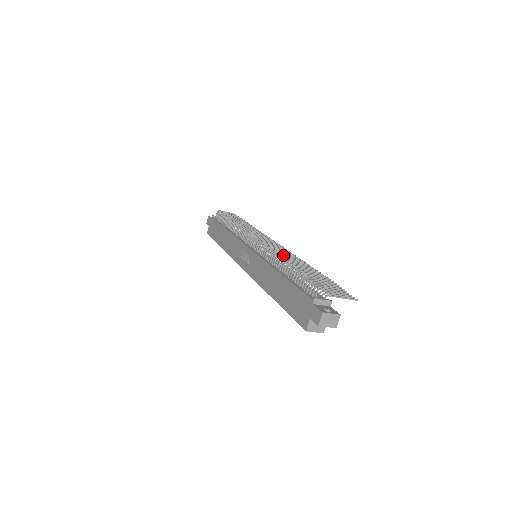
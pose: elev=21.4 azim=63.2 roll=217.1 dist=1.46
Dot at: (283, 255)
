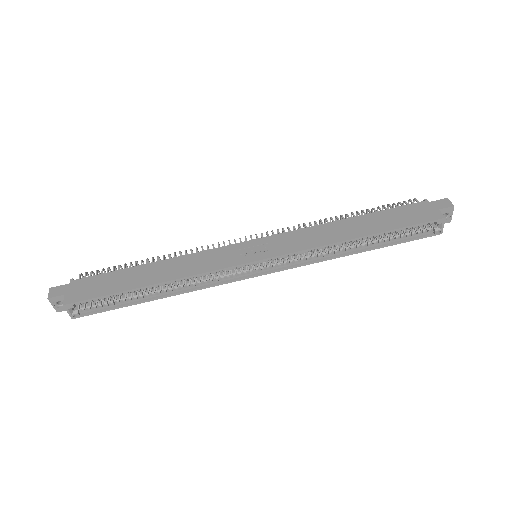
Dot at: occluded
